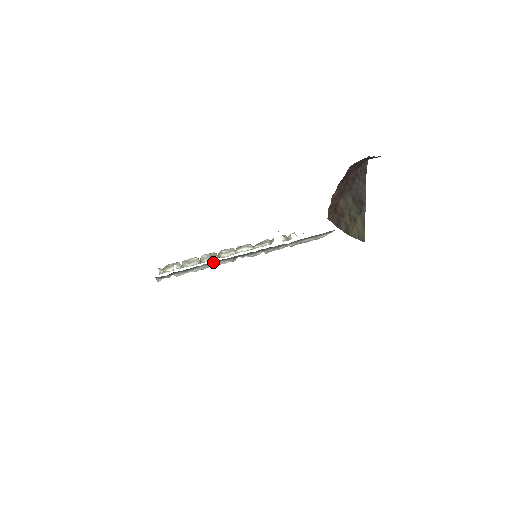
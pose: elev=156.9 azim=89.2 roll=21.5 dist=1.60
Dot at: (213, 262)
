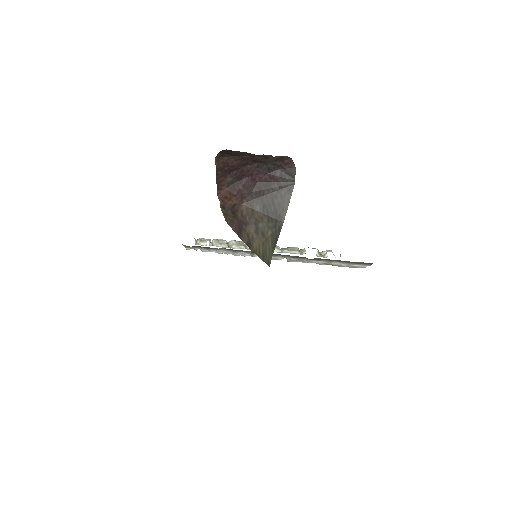
Dot at: (232, 249)
